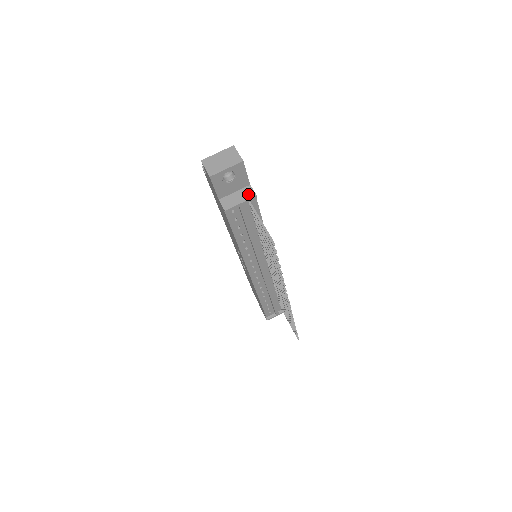
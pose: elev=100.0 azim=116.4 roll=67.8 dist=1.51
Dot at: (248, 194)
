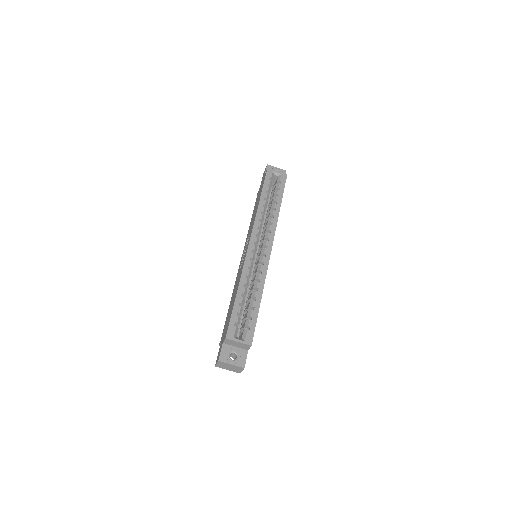
Dot at: occluded
